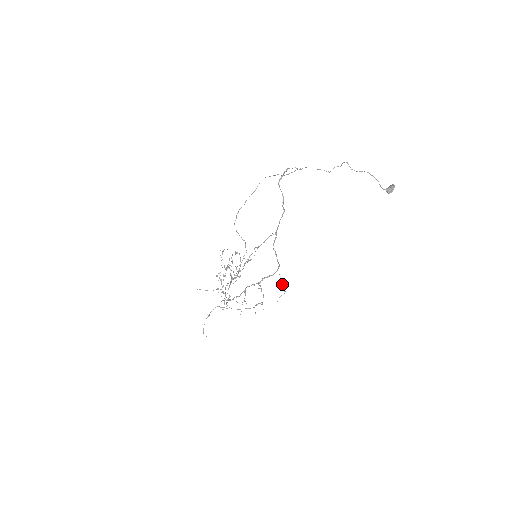
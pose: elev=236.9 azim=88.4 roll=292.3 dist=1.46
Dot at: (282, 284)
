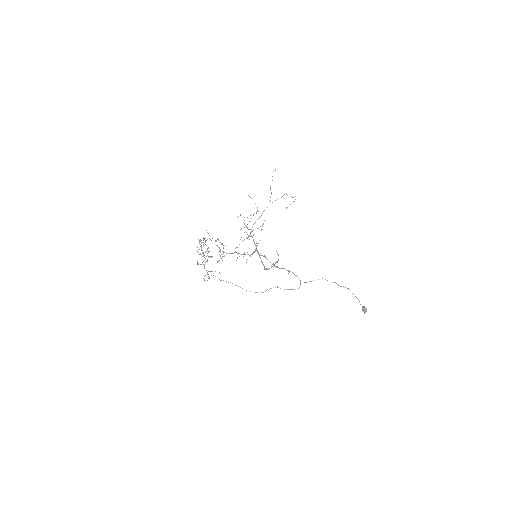
Dot at: occluded
